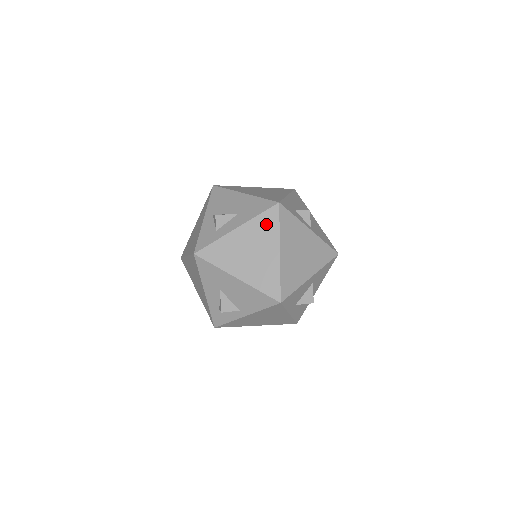
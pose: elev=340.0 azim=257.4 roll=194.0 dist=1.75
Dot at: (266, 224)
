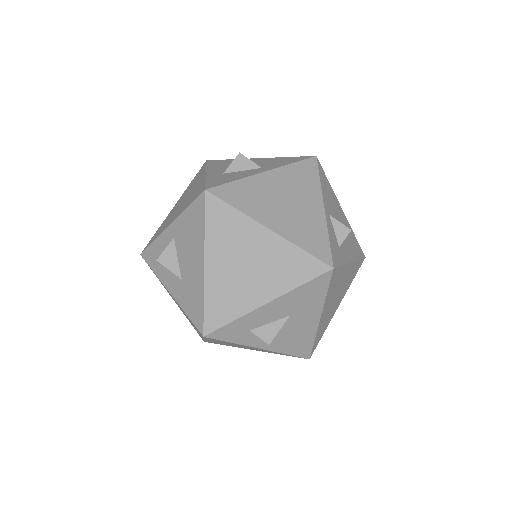
Dot at: (193, 324)
